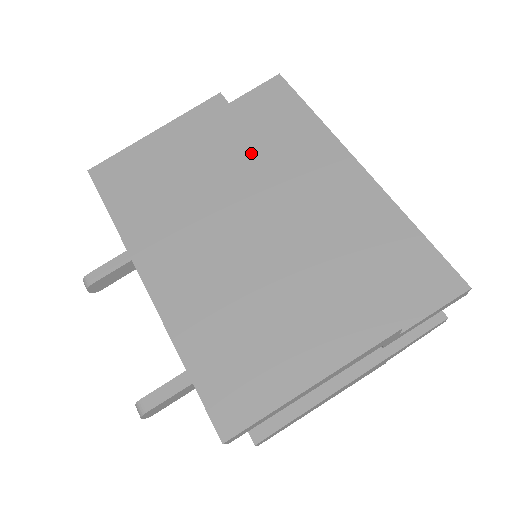
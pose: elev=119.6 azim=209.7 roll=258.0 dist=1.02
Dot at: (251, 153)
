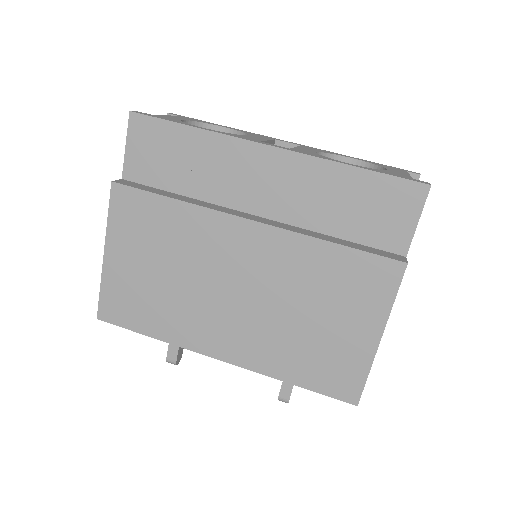
Dot at: (189, 216)
